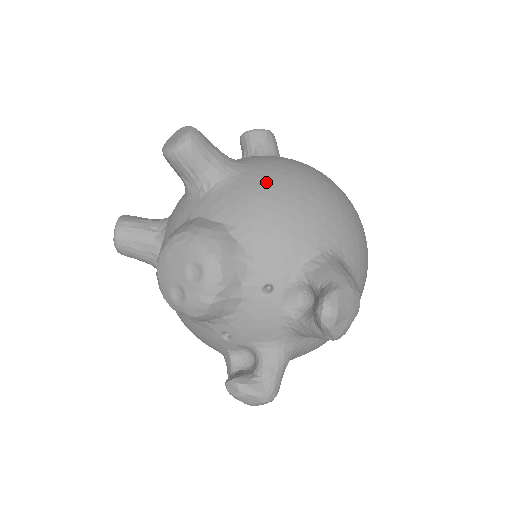
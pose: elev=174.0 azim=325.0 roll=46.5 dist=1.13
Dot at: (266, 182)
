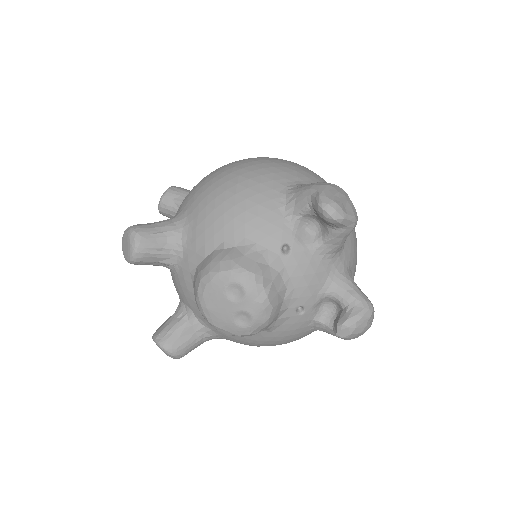
Dot at: (206, 200)
